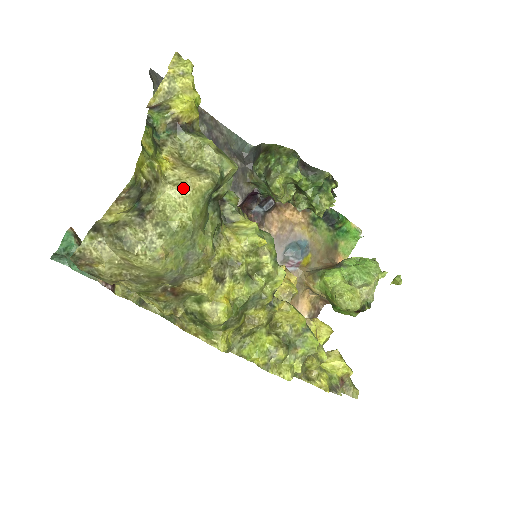
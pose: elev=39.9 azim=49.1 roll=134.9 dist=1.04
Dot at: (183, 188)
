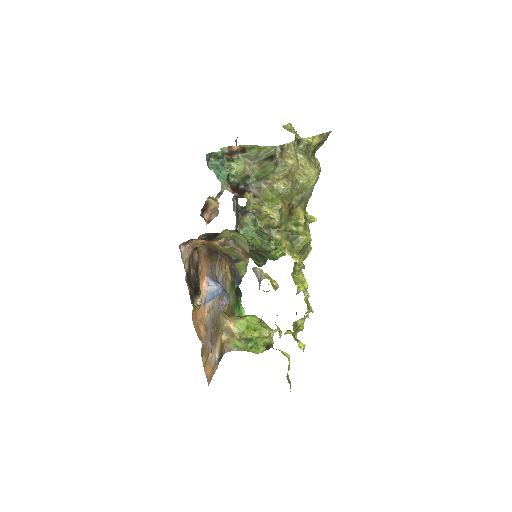
Dot at: (317, 160)
